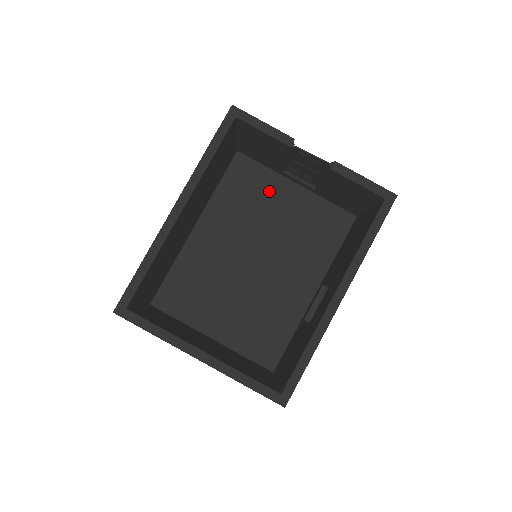
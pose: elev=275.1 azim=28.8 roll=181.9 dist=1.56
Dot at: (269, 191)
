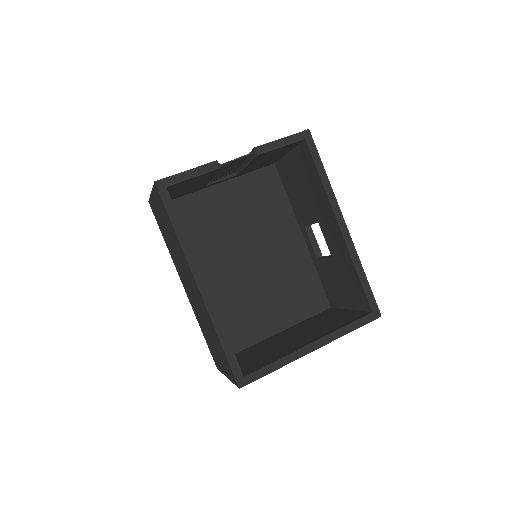
Dot at: (208, 208)
